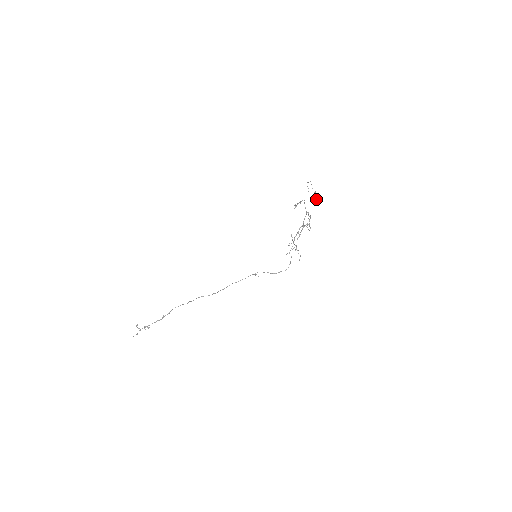
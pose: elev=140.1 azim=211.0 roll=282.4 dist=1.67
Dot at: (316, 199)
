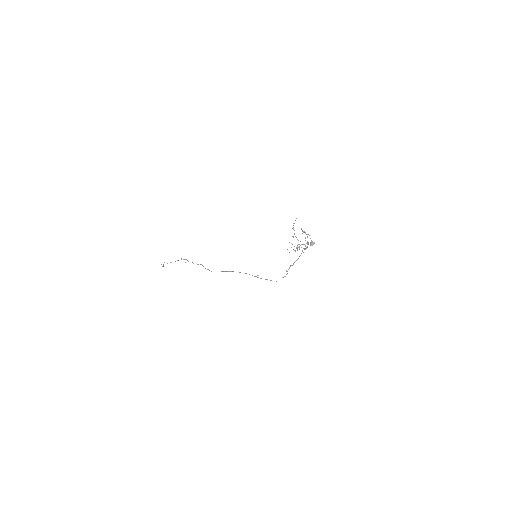
Dot at: occluded
